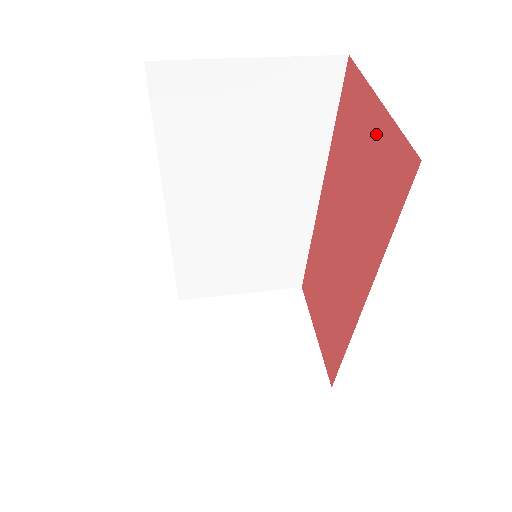
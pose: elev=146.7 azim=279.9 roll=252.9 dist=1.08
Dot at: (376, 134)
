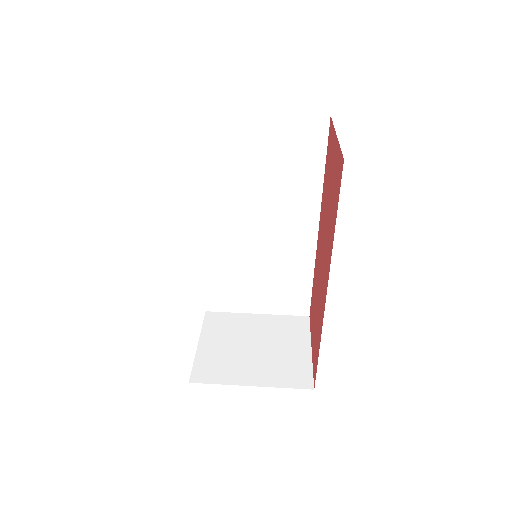
Dot at: (335, 158)
